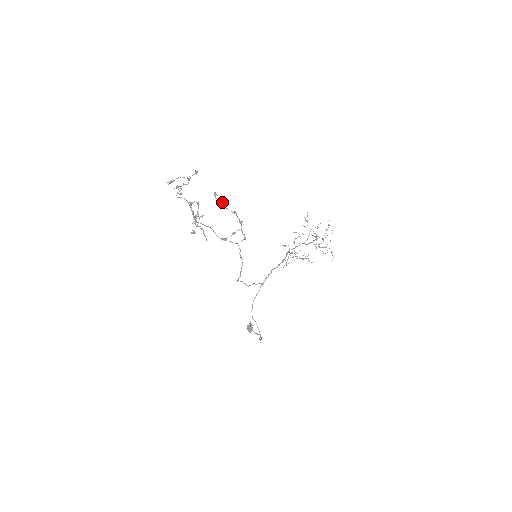
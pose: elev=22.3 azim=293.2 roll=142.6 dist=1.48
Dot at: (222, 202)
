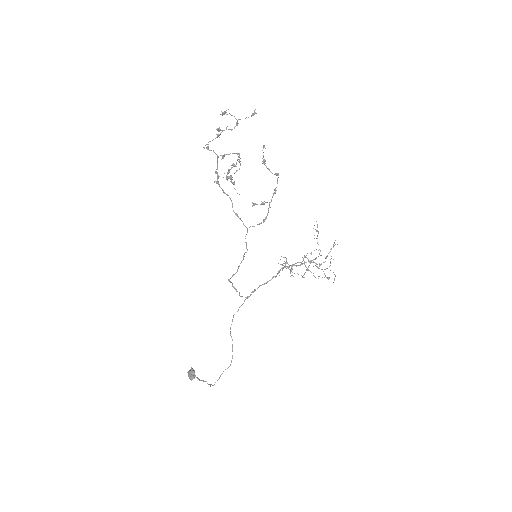
Dot at: (265, 160)
